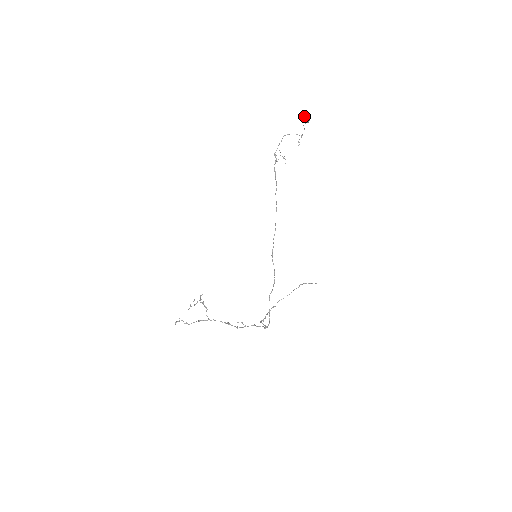
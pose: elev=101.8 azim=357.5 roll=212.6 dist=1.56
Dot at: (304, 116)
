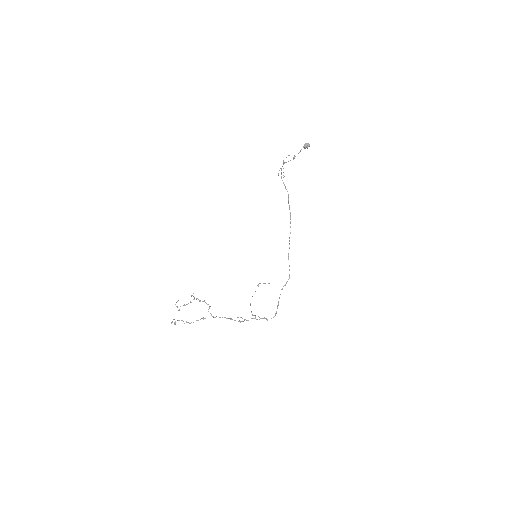
Dot at: (307, 143)
